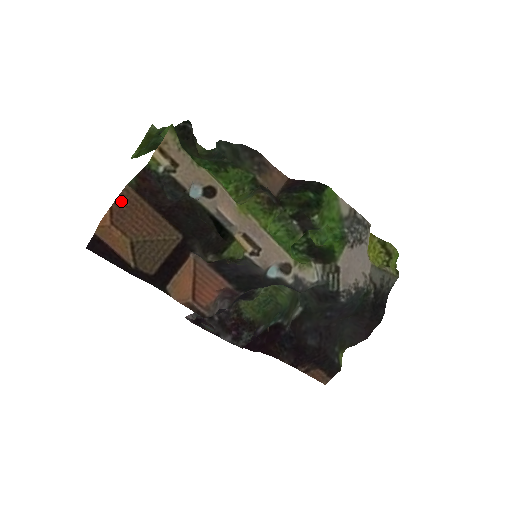
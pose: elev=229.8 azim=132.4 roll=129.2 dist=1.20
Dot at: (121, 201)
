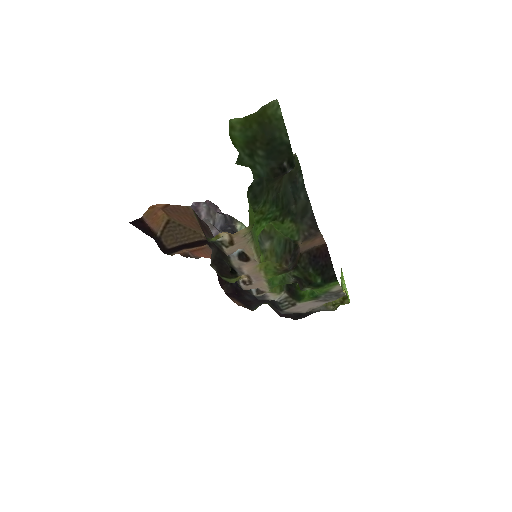
Dot at: (179, 207)
